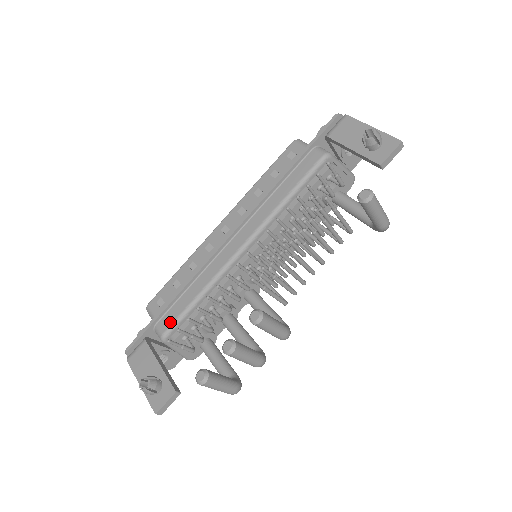
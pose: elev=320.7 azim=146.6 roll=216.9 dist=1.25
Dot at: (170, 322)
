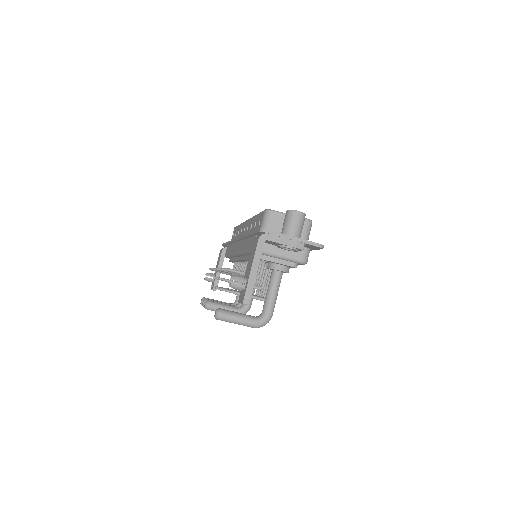
Dot at: (226, 253)
